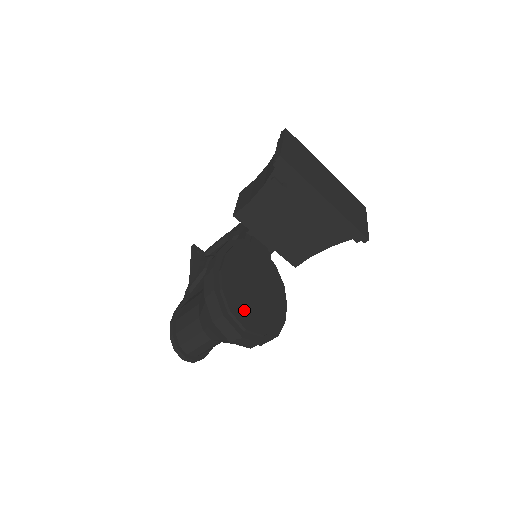
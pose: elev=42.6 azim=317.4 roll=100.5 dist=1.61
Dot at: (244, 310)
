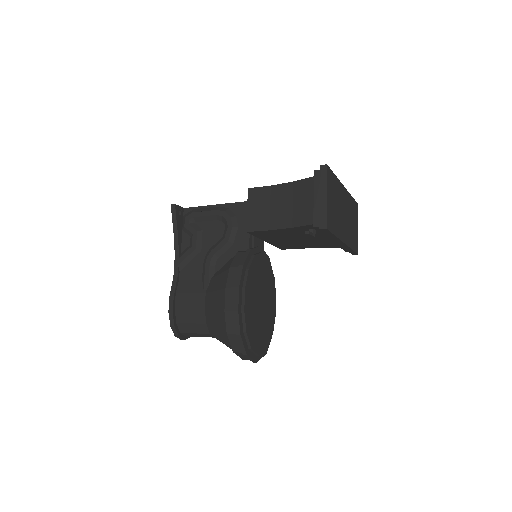
Dot at: (258, 338)
